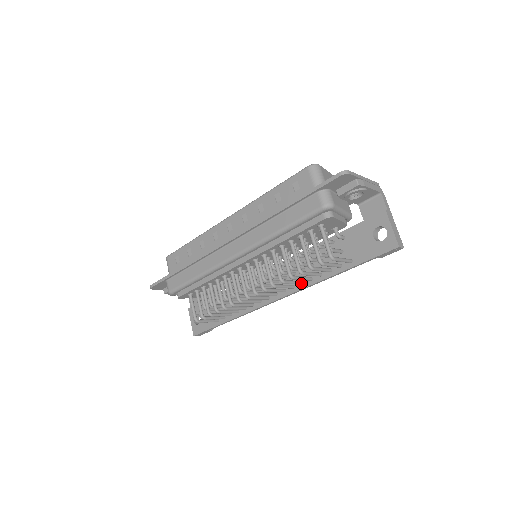
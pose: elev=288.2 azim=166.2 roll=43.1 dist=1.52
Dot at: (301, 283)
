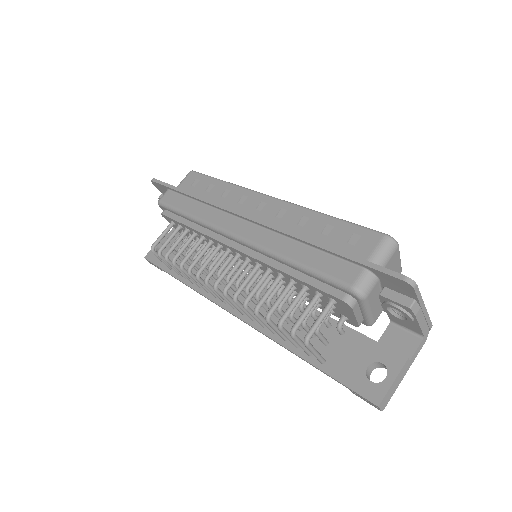
Dot at: (263, 325)
